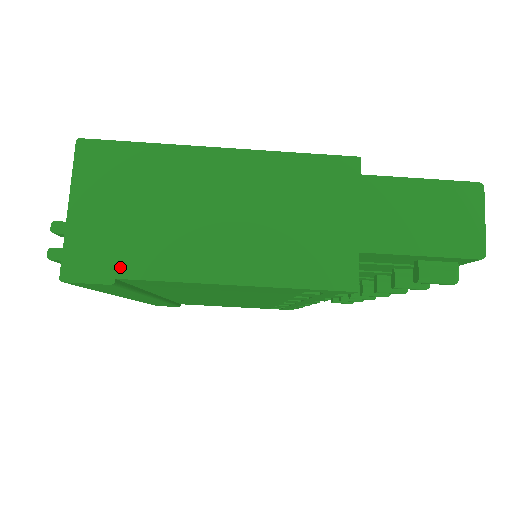
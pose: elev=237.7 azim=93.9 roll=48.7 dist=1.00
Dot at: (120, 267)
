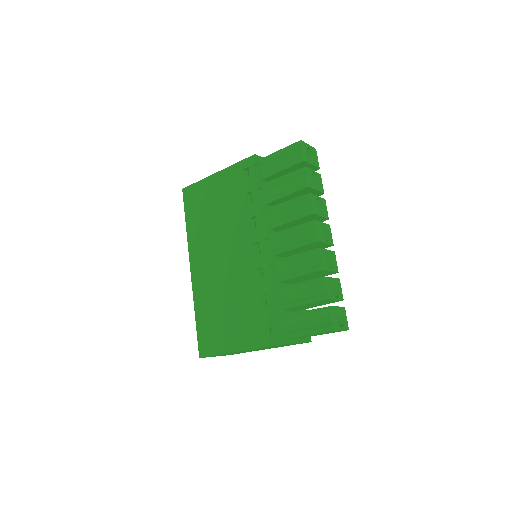
Dot at: occluded
